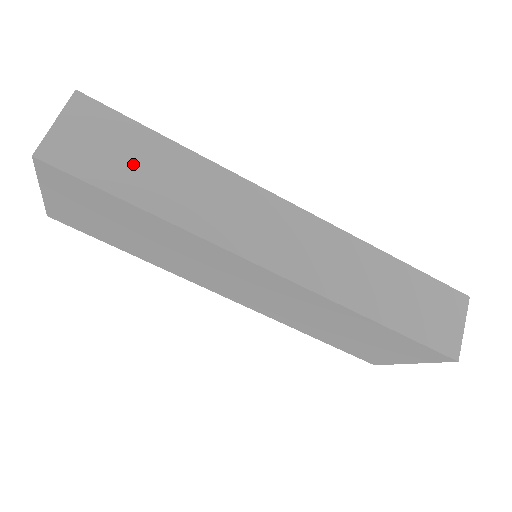
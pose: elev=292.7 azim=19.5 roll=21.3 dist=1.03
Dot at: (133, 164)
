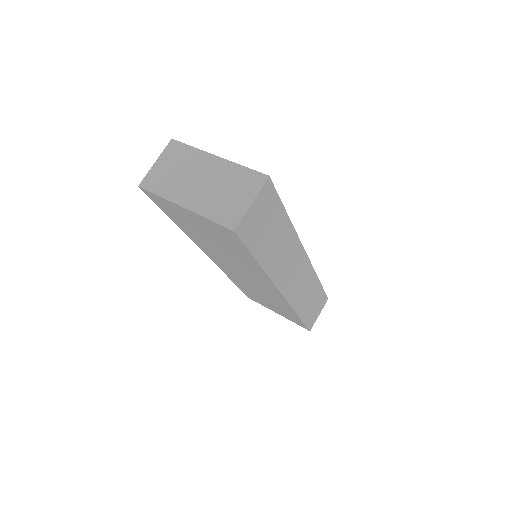
Dot at: (268, 234)
